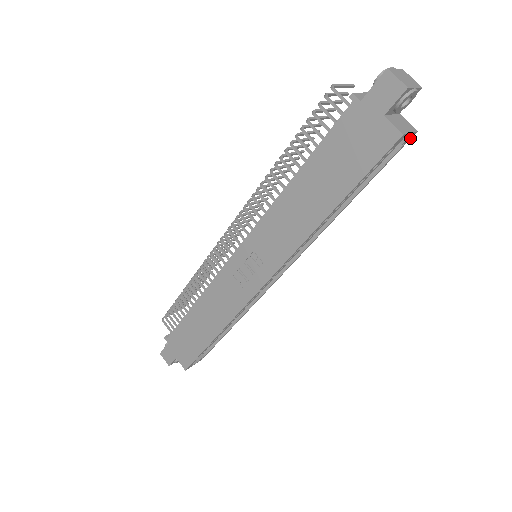
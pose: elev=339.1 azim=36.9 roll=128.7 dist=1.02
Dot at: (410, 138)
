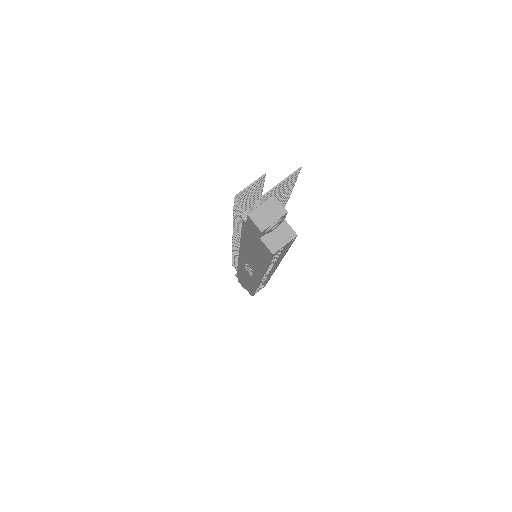
Dot at: (295, 238)
